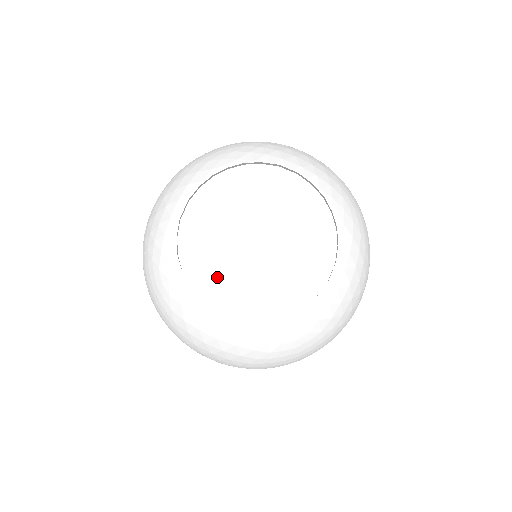
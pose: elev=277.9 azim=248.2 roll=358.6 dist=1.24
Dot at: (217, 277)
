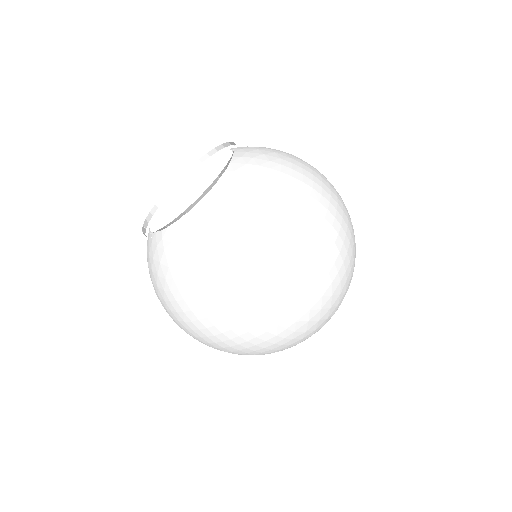
Dot at: occluded
